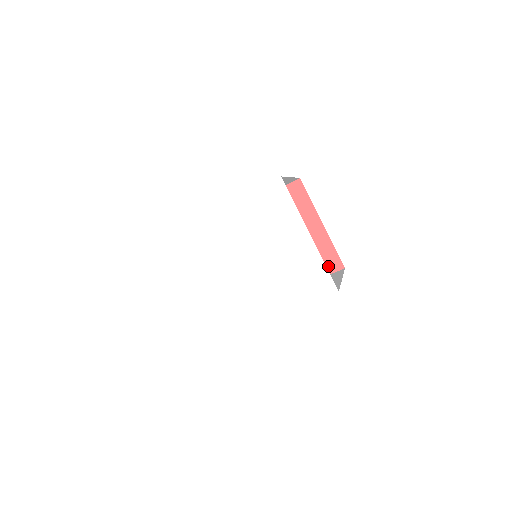
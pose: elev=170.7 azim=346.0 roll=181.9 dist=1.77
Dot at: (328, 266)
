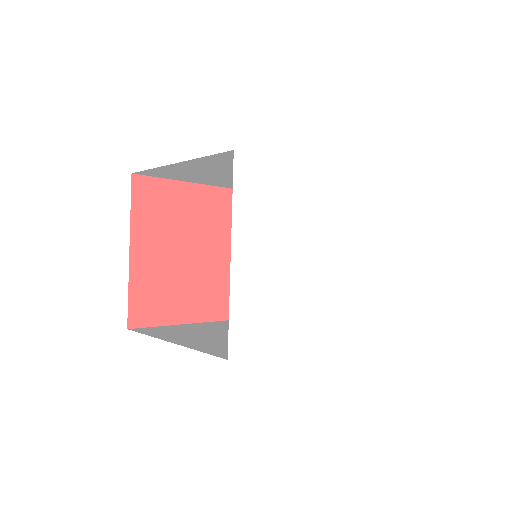
Dot at: occluded
